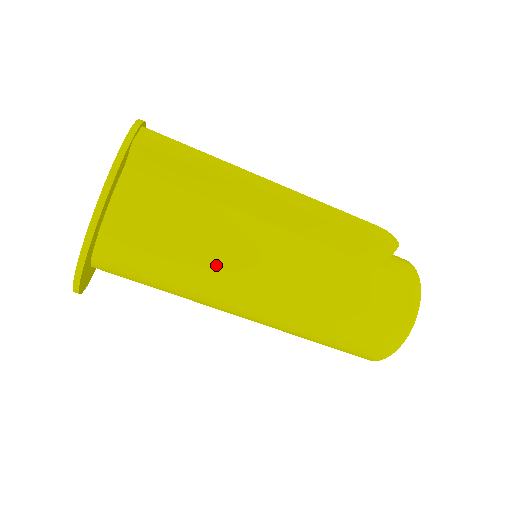
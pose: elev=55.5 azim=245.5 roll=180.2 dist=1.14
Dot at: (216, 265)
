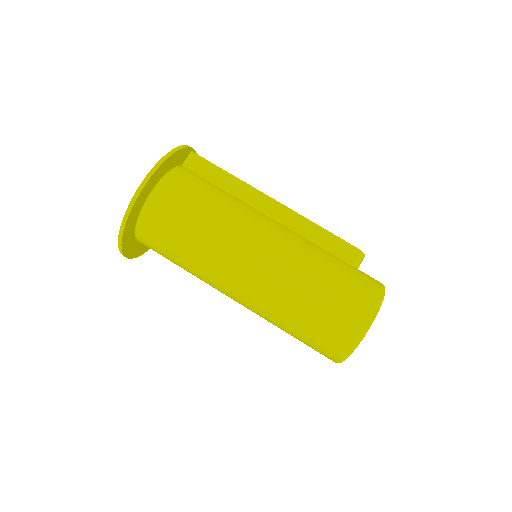
Dot at: (228, 223)
